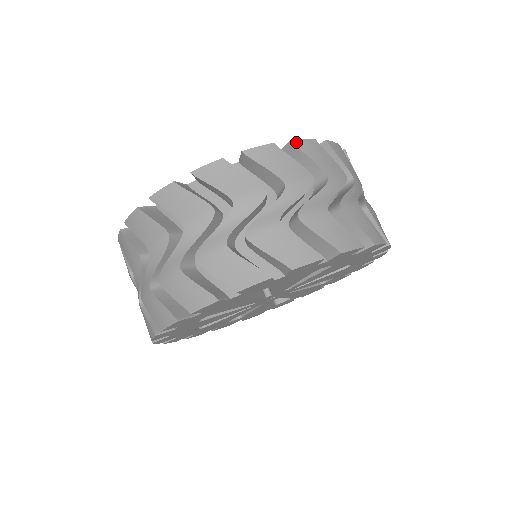
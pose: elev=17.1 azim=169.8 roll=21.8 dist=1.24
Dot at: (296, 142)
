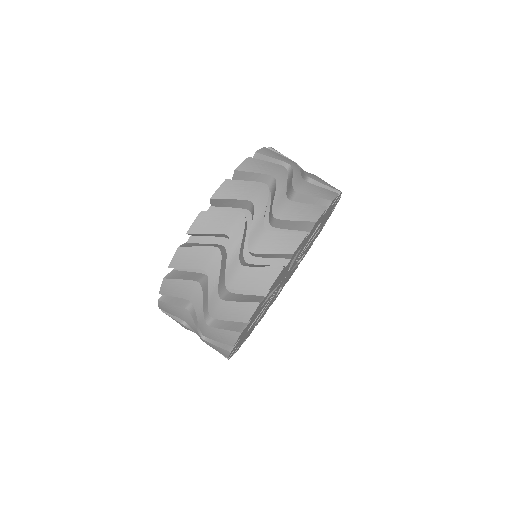
Dot at: (215, 196)
